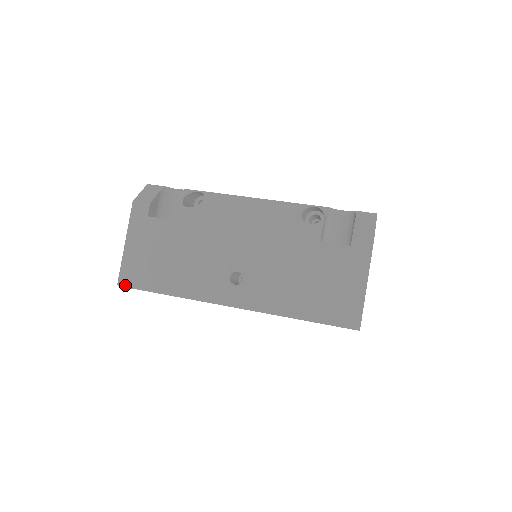
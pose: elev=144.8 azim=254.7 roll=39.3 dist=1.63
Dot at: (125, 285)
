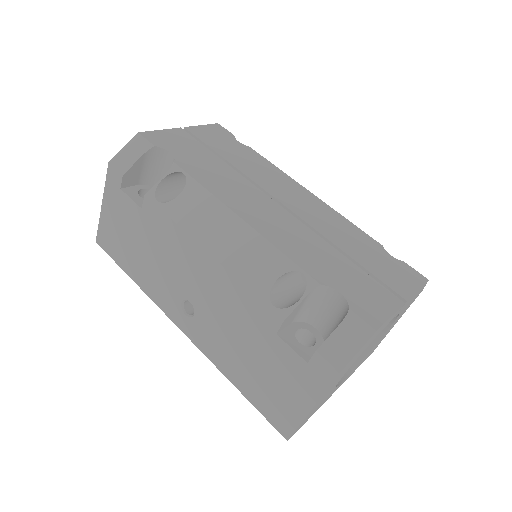
Dot at: (101, 247)
